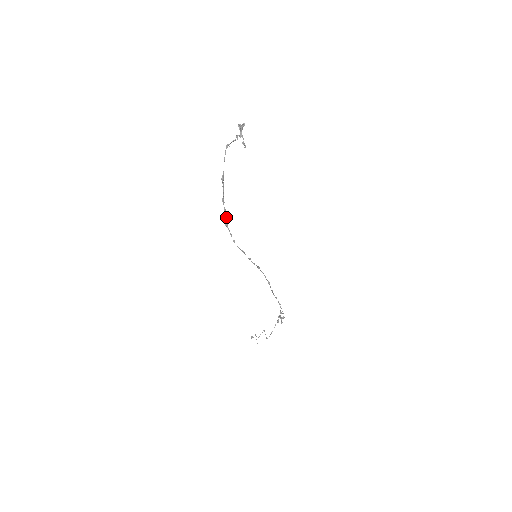
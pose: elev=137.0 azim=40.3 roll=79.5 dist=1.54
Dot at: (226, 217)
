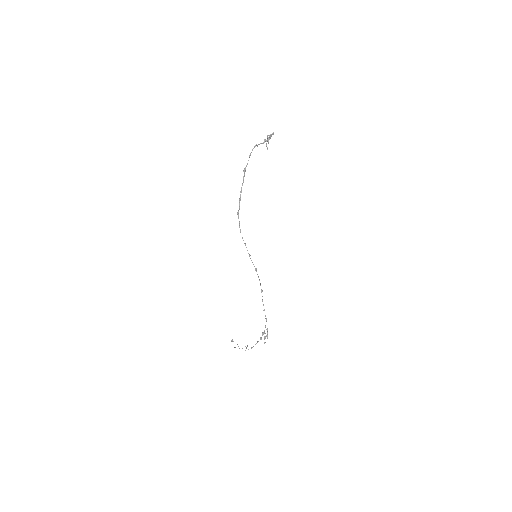
Dot at: occluded
